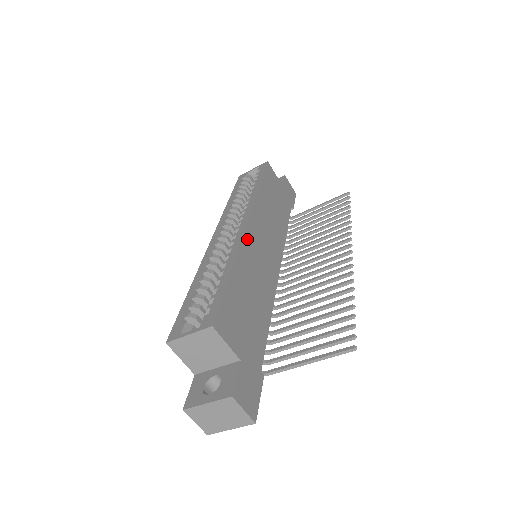
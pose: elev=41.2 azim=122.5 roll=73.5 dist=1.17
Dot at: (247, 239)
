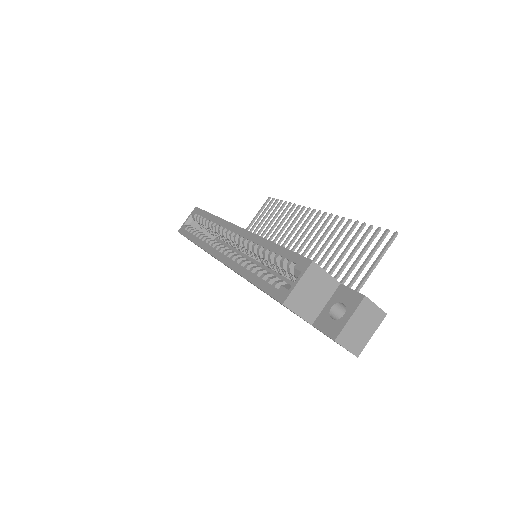
Dot at: occluded
